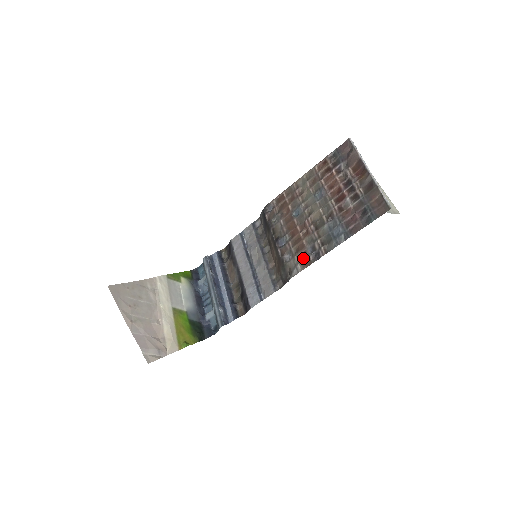
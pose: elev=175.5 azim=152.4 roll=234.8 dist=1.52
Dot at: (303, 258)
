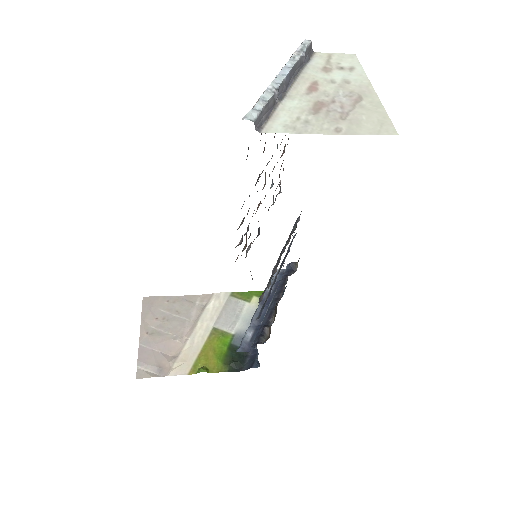
Dot at: occluded
